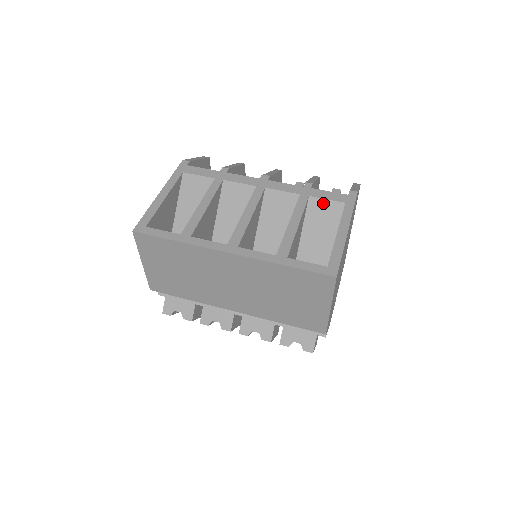
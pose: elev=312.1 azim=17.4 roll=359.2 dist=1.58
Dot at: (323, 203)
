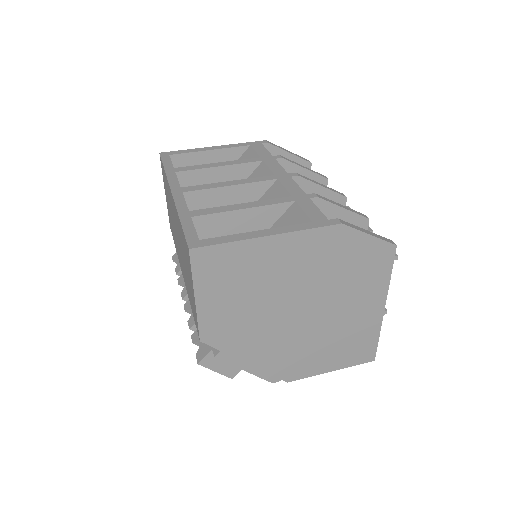
Dot at: (298, 213)
